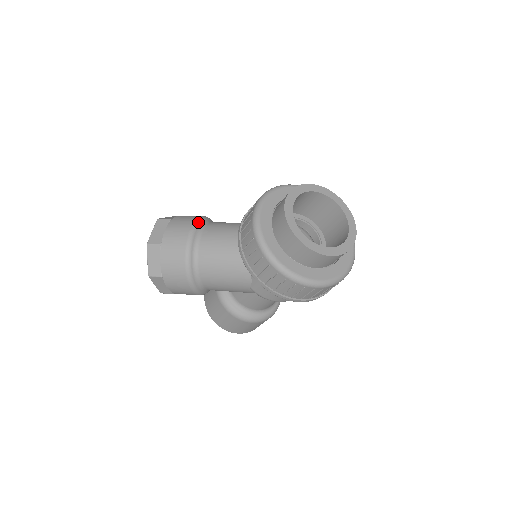
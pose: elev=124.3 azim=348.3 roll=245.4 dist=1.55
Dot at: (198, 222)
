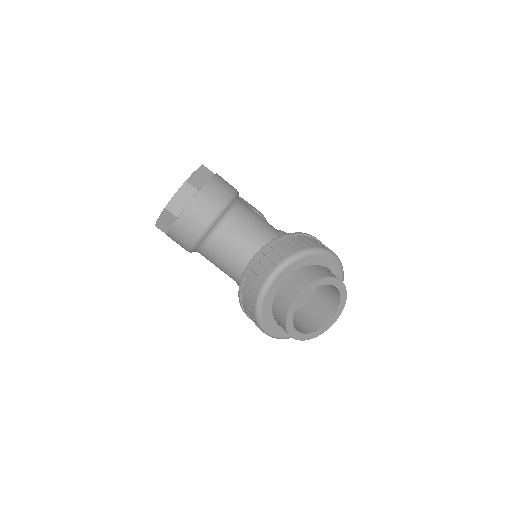
Dot at: (222, 212)
